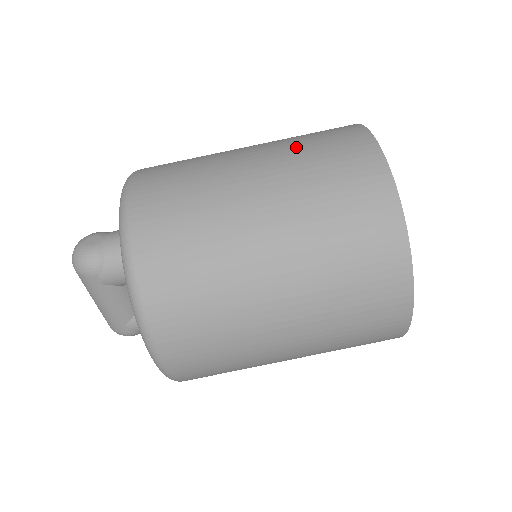
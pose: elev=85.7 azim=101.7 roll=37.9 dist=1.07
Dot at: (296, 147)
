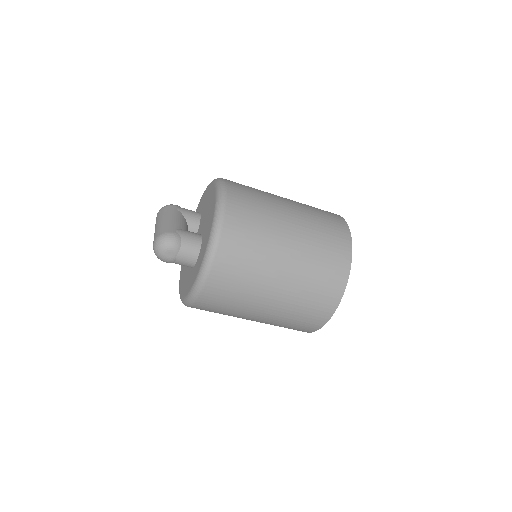
Dot at: (300, 299)
